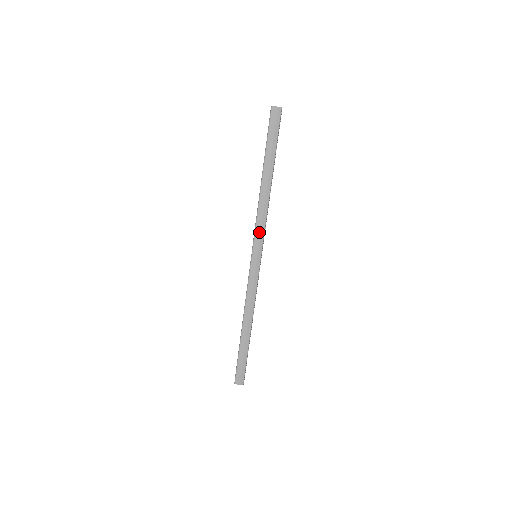
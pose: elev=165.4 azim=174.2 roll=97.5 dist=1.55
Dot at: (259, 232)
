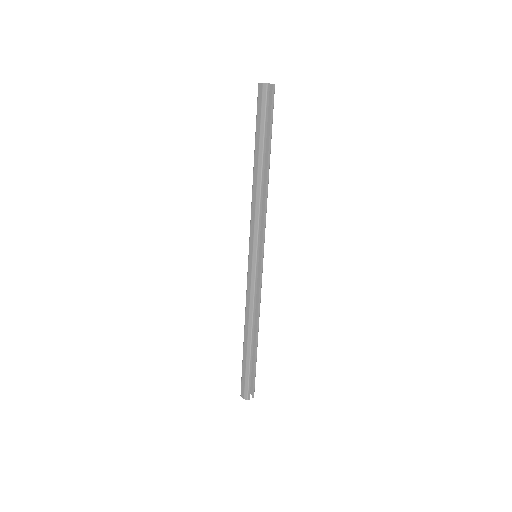
Dot at: (253, 228)
